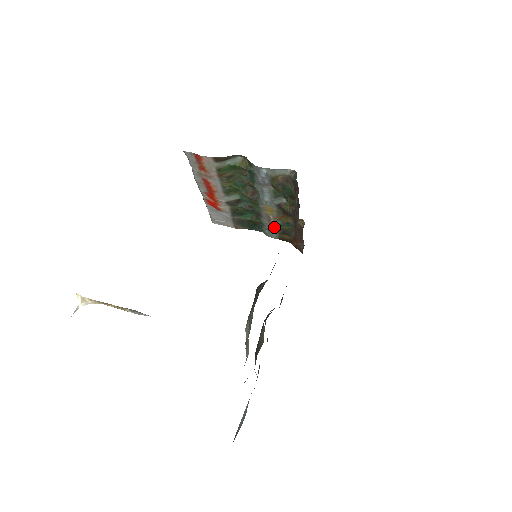
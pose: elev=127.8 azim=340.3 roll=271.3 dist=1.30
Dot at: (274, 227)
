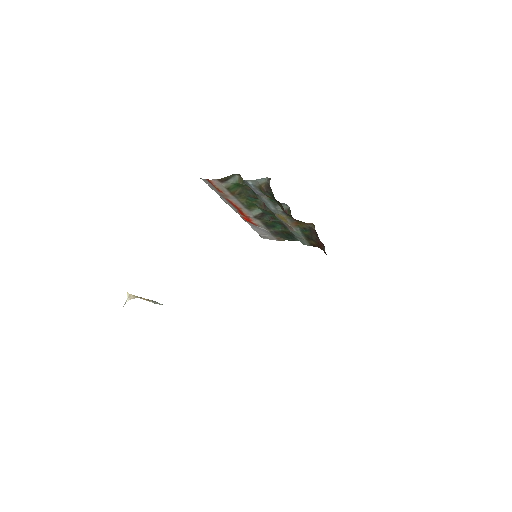
Dot at: (299, 234)
